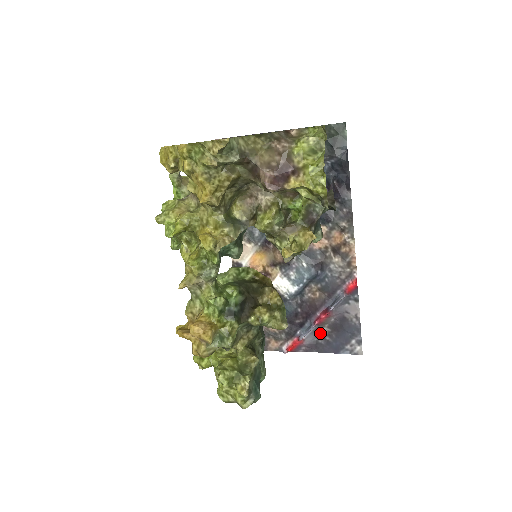
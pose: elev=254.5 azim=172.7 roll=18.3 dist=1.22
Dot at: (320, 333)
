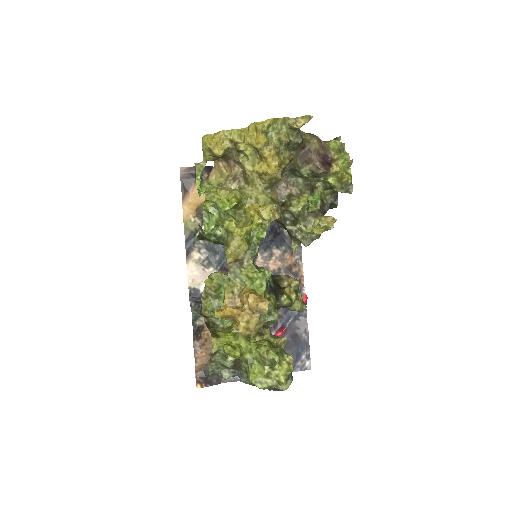
Dot at: occluded
